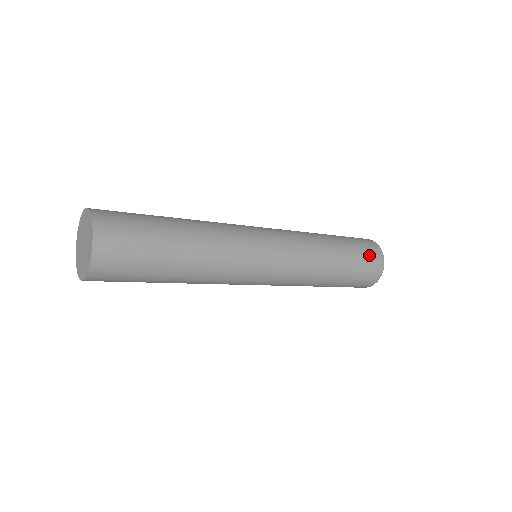
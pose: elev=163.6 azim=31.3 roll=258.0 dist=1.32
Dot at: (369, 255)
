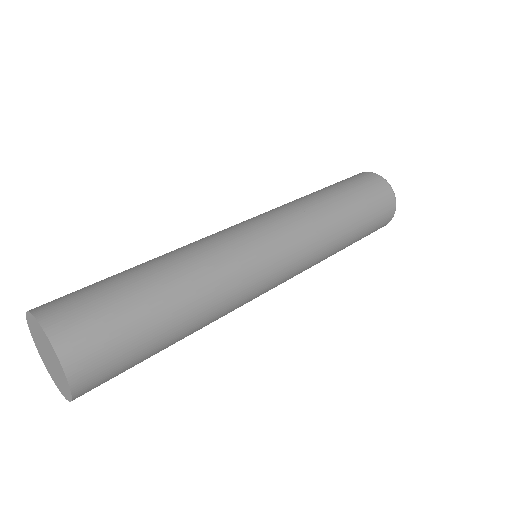
Dot at: (381, 205)
